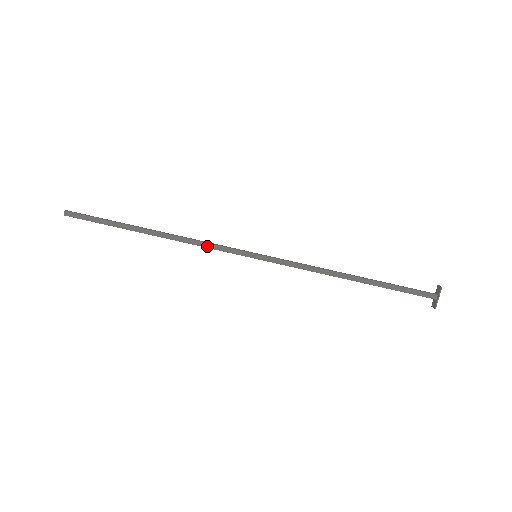
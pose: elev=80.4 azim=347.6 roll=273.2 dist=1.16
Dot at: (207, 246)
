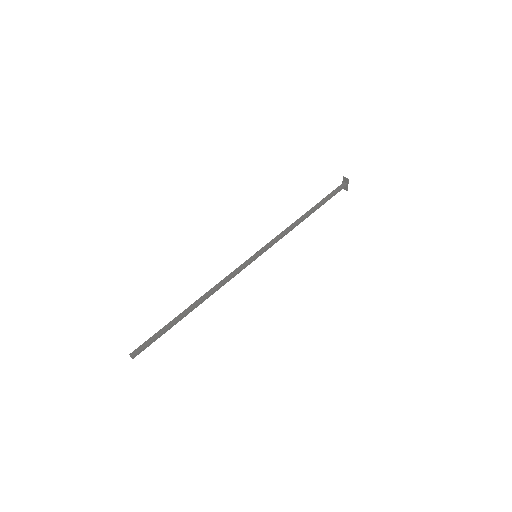
Dot at: (229, 280)
